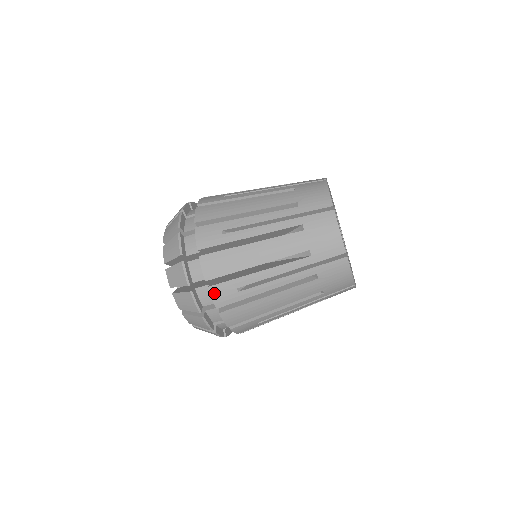
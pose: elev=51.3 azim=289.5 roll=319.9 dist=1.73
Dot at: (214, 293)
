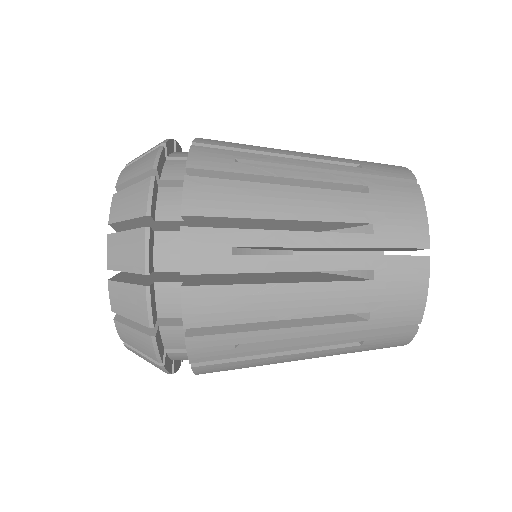
Dot at: (194, 346)
